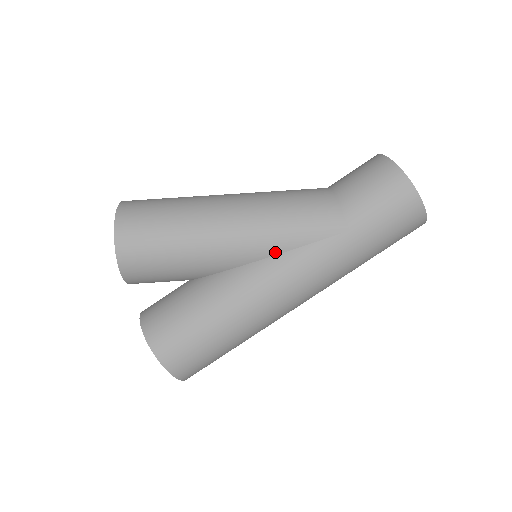
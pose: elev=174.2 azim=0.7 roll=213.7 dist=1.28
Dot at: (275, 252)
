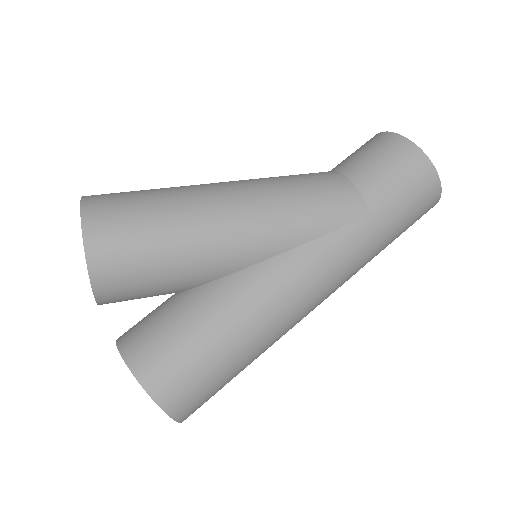
Dot at: (290, 246)
